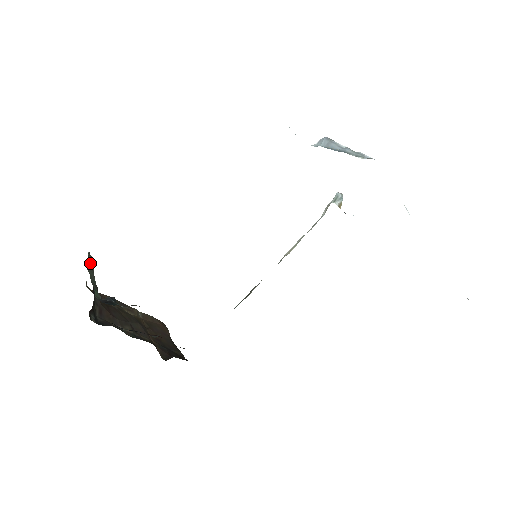
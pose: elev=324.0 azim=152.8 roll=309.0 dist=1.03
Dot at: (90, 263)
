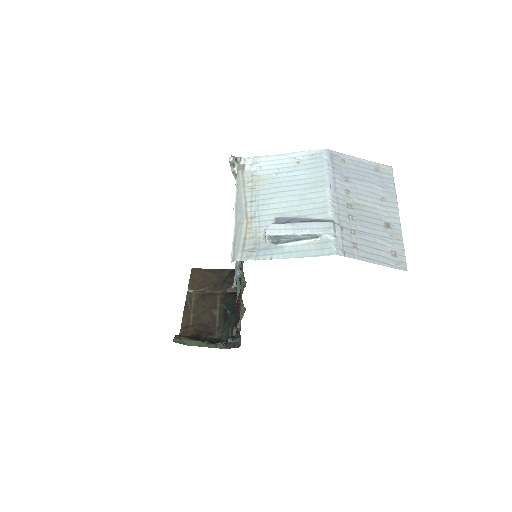
Dot at: (181, 341)
